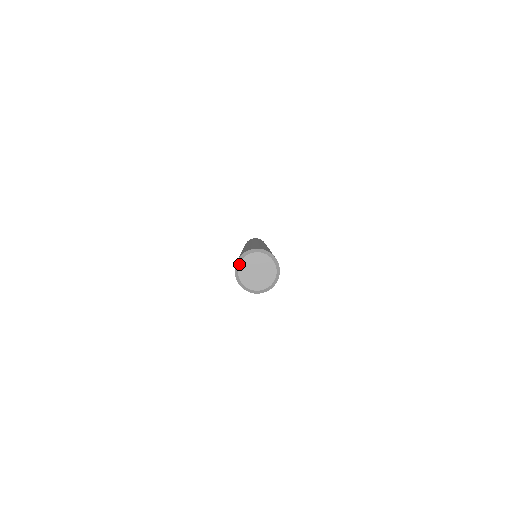
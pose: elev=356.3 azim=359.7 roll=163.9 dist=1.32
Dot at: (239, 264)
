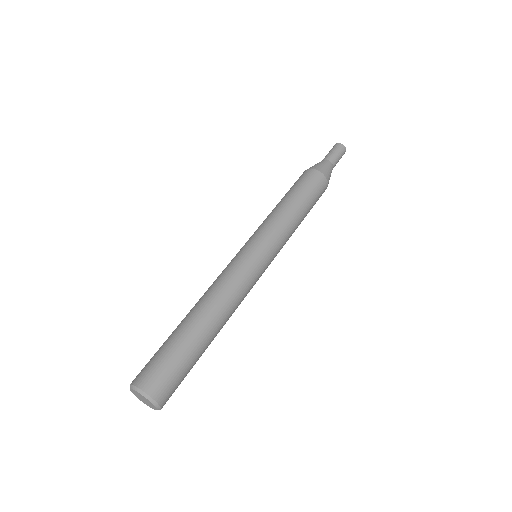
Dot at: (130, 389)
